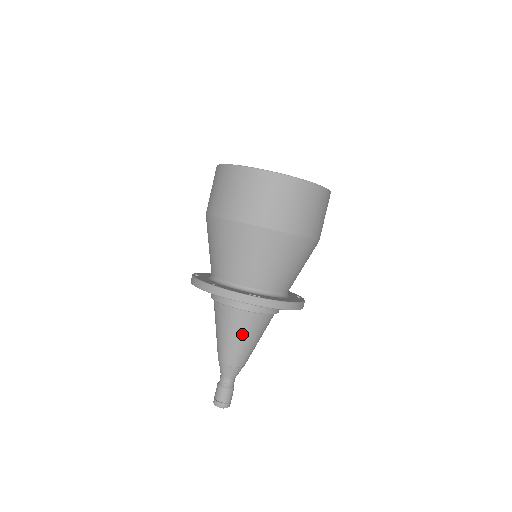
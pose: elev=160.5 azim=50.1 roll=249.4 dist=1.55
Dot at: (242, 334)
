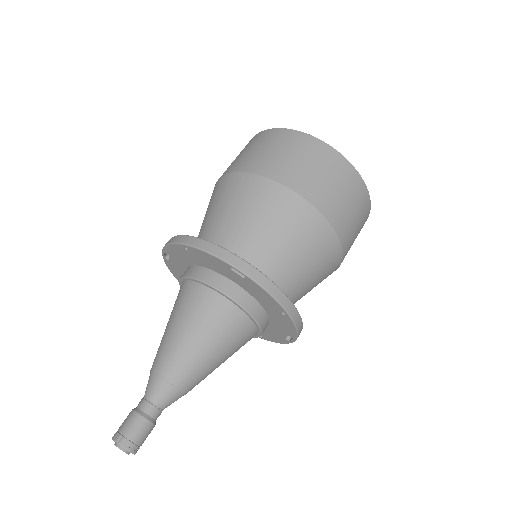
Dot at: (203, 330)
